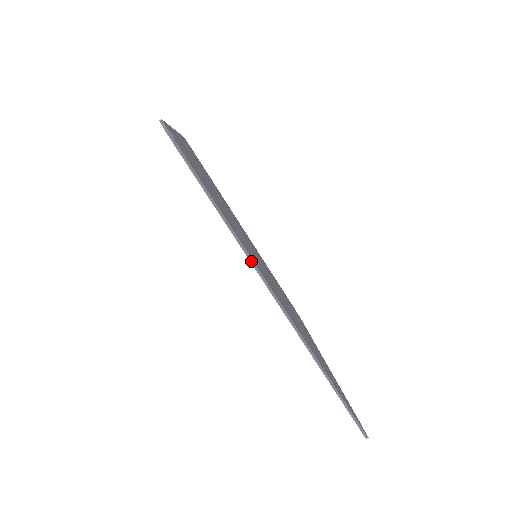
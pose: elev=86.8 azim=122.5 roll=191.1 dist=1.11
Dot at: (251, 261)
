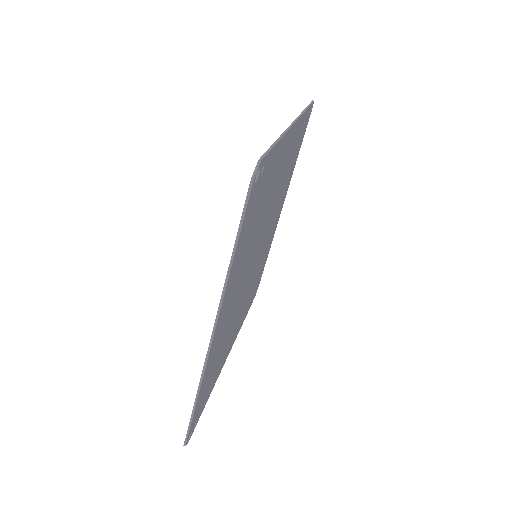
Dot at: (220, 304)
